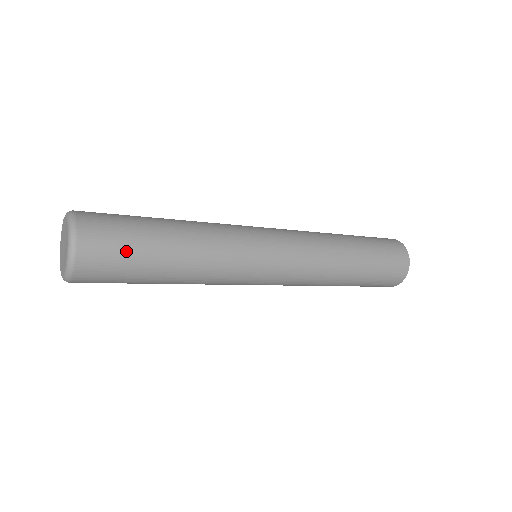
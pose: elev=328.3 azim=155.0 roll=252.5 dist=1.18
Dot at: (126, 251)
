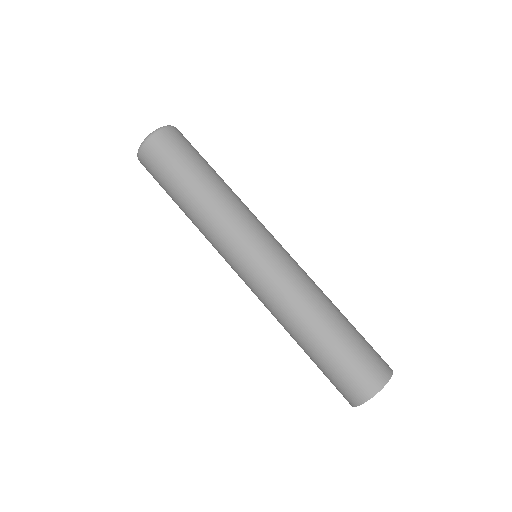
Dot at: (177, 158)
